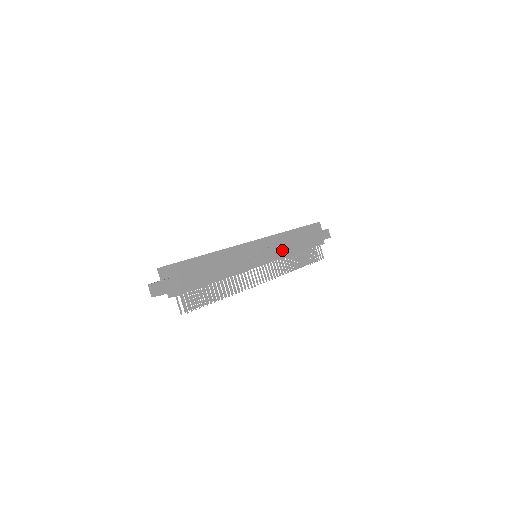
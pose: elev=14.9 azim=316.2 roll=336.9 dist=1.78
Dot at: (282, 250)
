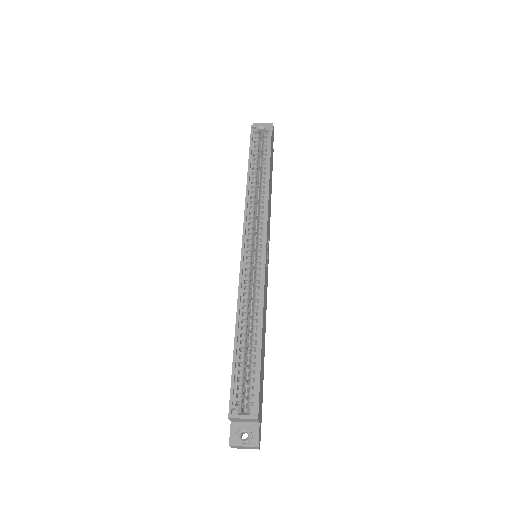
Dot at: (269, 220)
